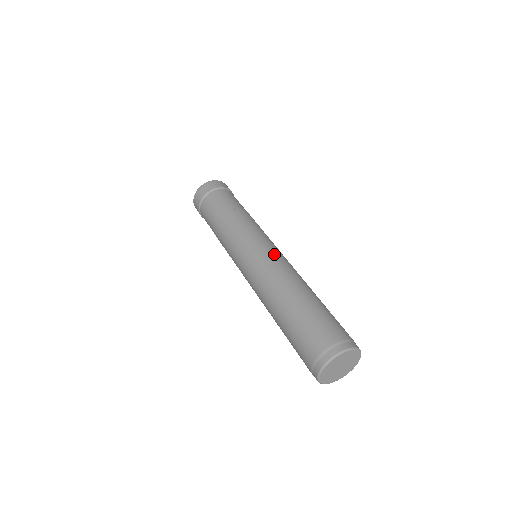
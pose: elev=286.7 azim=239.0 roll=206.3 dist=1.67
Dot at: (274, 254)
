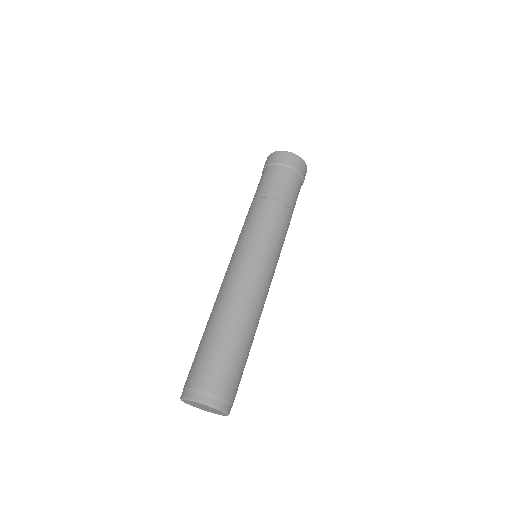
Dot at: (263, 276)
